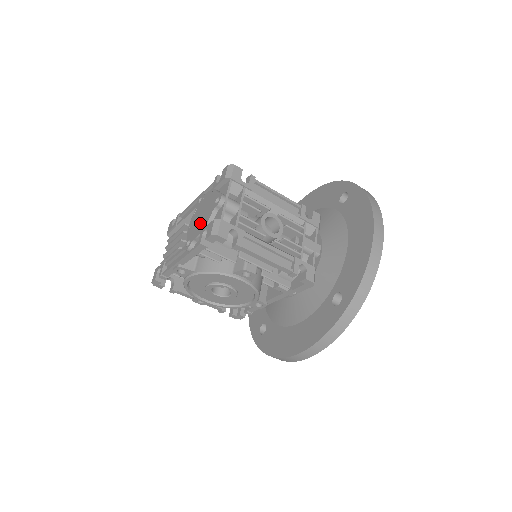
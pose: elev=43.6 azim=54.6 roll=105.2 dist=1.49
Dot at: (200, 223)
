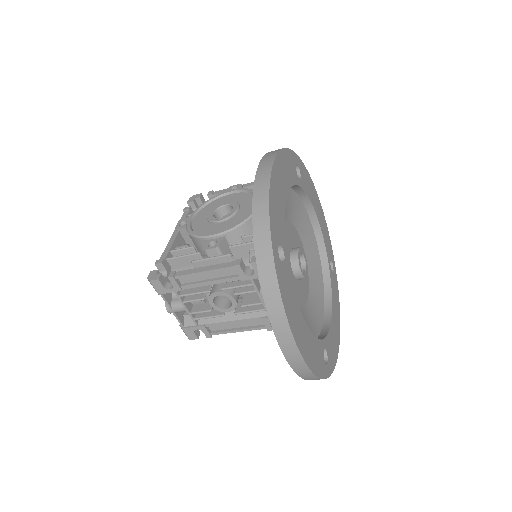
Dot at: occluded
